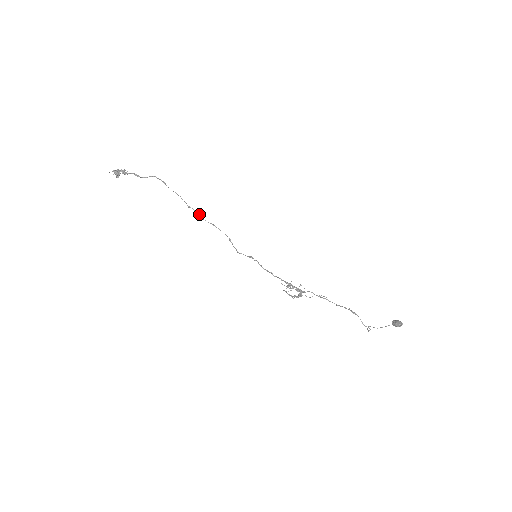
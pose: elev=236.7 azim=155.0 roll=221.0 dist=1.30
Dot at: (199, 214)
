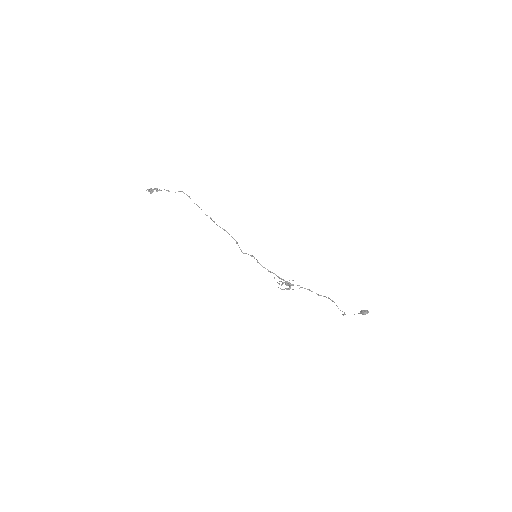
Dot at: (214, 221)
